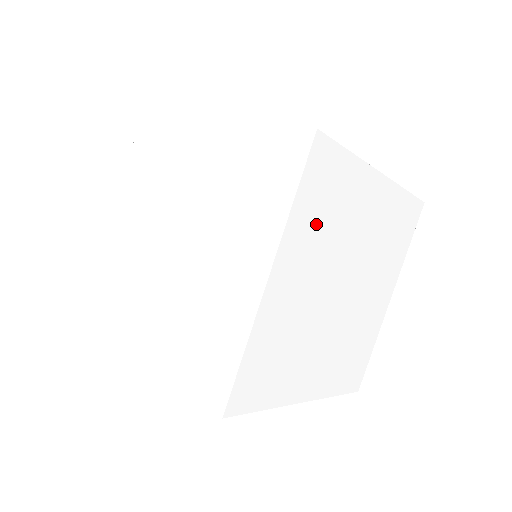
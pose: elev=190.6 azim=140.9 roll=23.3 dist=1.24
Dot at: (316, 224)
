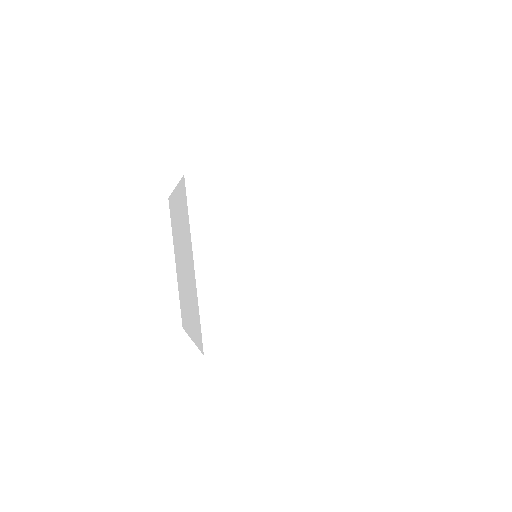
Dot at: occluded
